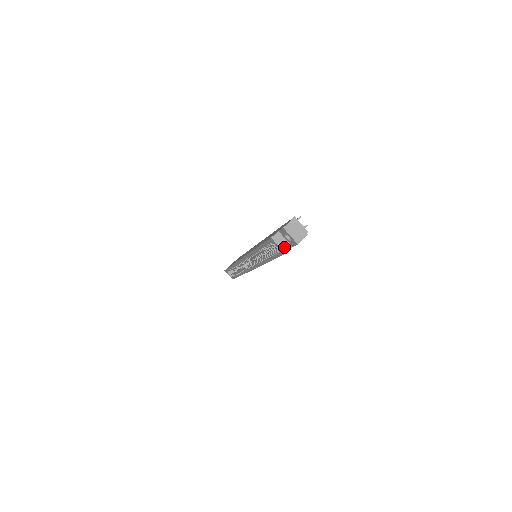
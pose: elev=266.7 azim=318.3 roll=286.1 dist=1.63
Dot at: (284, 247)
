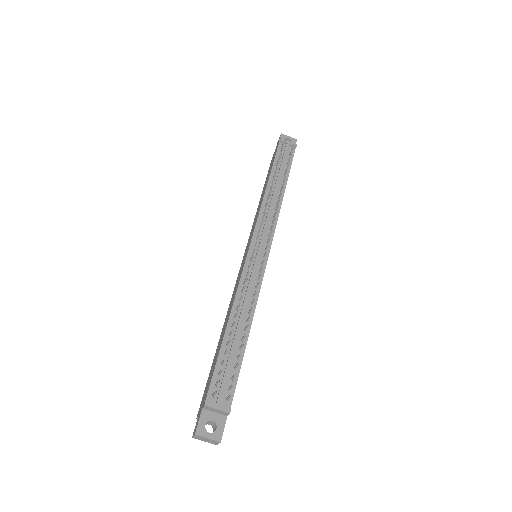
Dot at: occluded
